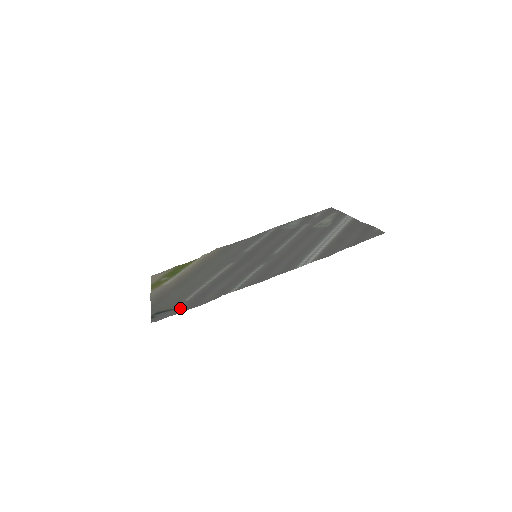
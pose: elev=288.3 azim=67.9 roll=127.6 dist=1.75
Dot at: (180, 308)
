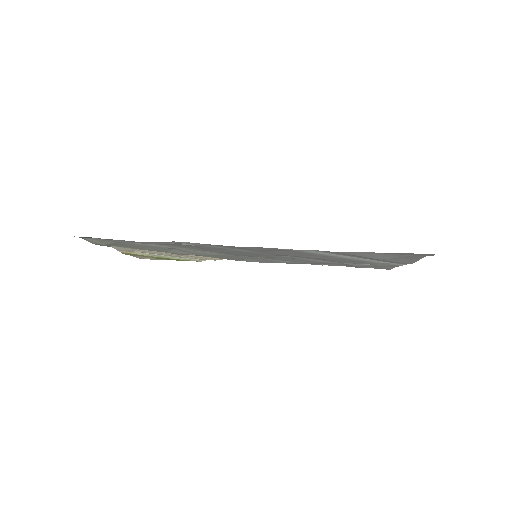
Dot at: occluded
